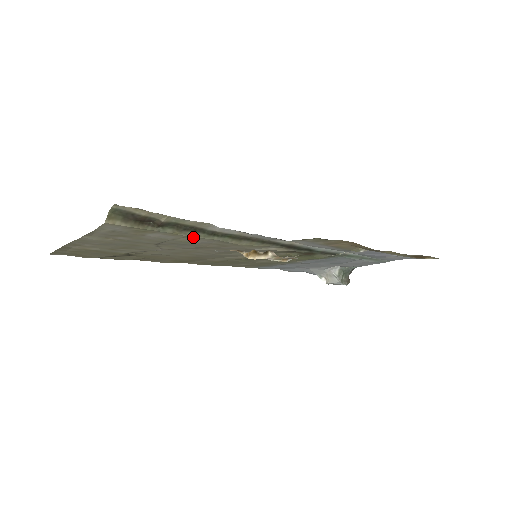
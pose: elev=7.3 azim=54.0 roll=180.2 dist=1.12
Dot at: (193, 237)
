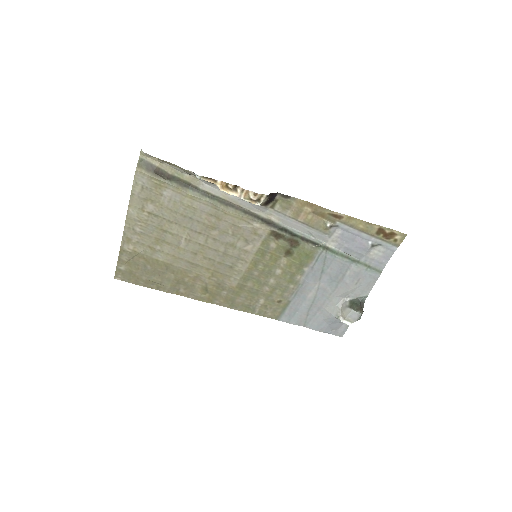
Dot at: (192, 196)
